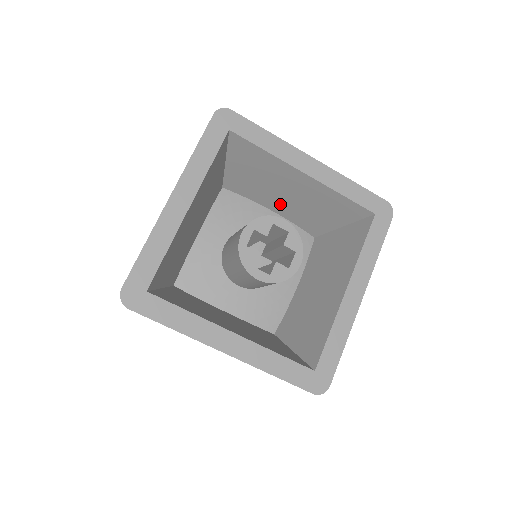
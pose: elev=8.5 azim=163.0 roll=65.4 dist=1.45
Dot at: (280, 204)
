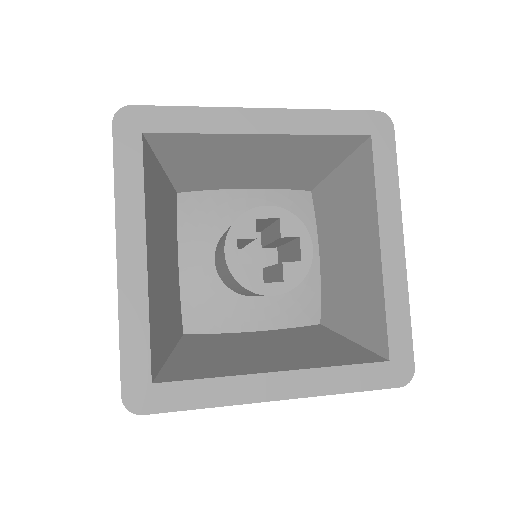
Dot at: (252, 178)
